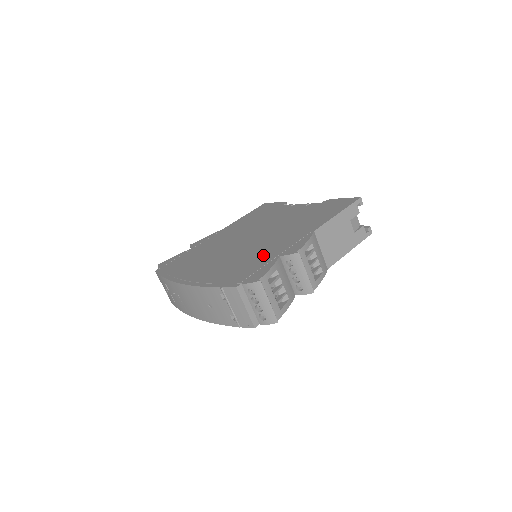
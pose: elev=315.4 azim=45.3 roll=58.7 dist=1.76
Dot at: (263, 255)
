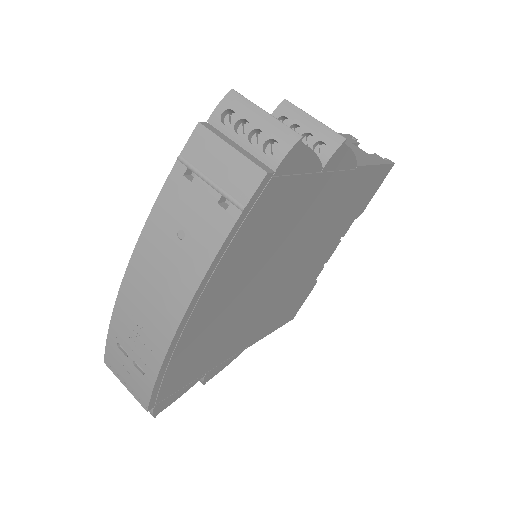
Dot at: occluded
